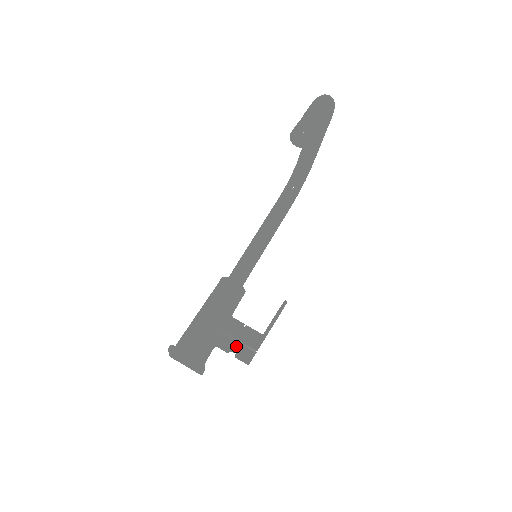
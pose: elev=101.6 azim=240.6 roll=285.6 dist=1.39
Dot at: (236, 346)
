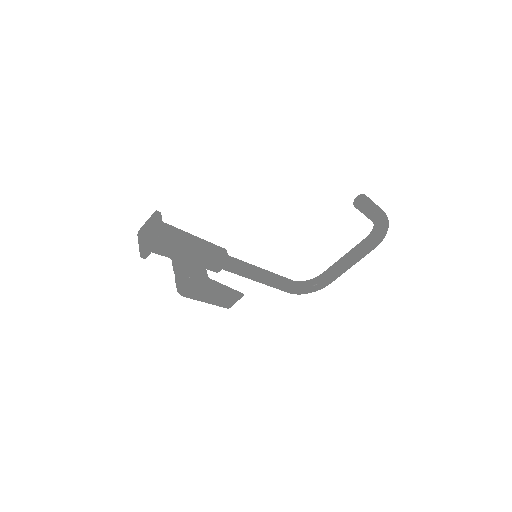
Dot at: (189, 264)
